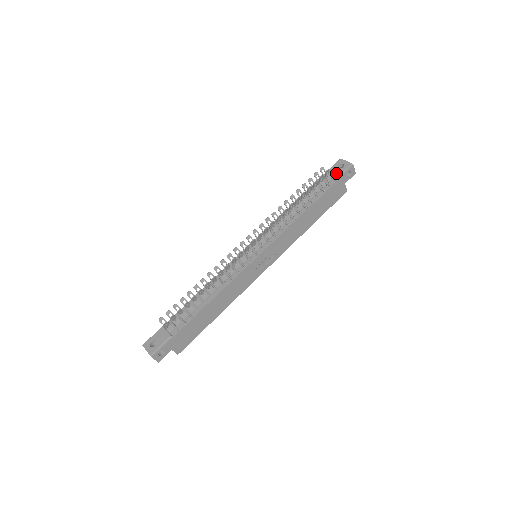
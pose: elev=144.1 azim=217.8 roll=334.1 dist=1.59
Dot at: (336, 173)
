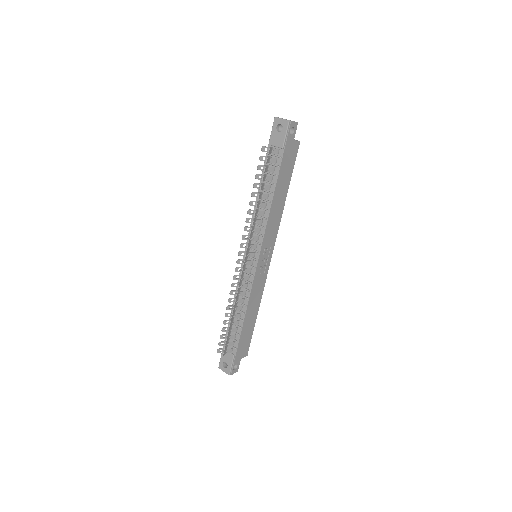
Dot at: (279, 140)
